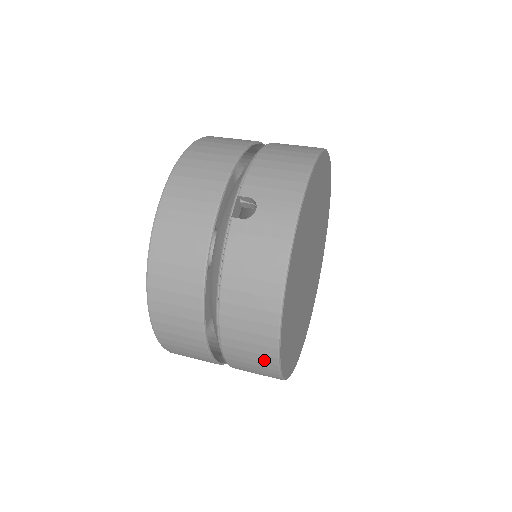
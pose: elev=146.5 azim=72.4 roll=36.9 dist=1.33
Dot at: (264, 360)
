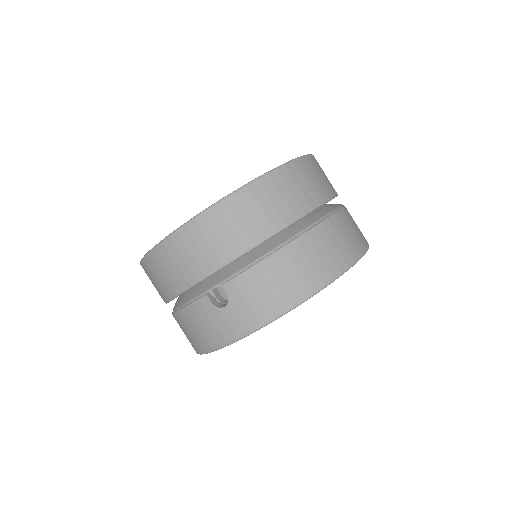
Dot at: occluded
